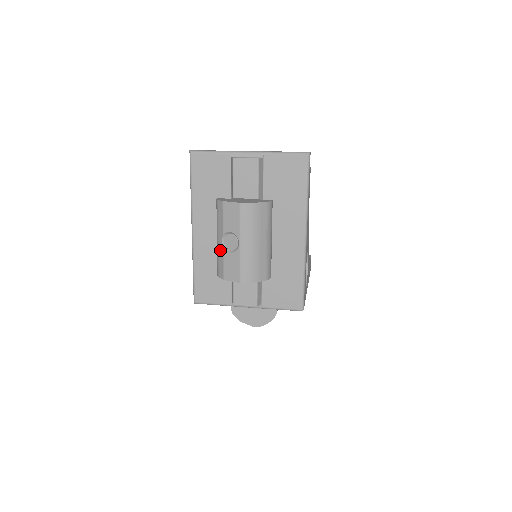
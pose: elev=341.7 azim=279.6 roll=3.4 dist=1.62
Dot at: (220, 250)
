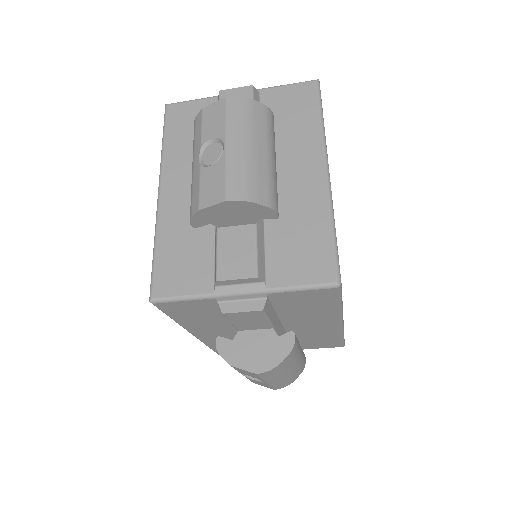
Dot at: (195, 174)
